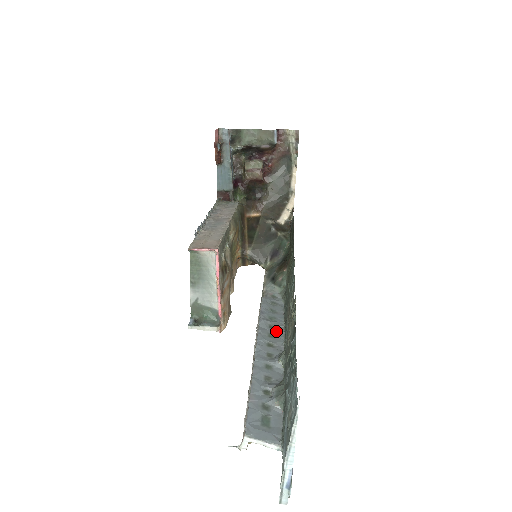
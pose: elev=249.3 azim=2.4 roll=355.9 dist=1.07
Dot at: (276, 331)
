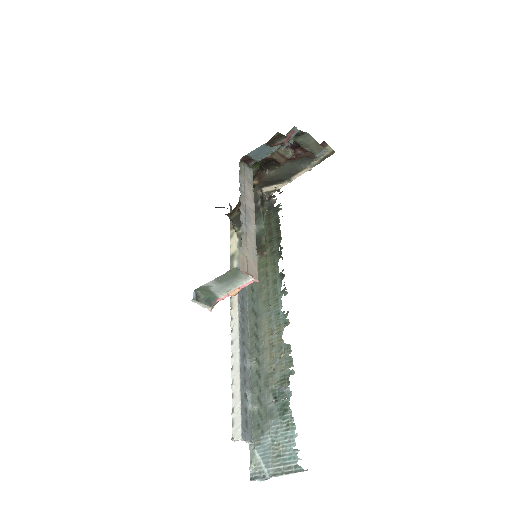
Dot at: (245, 325)
